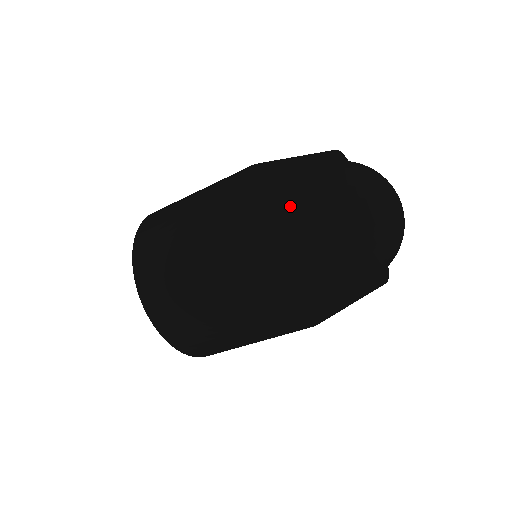
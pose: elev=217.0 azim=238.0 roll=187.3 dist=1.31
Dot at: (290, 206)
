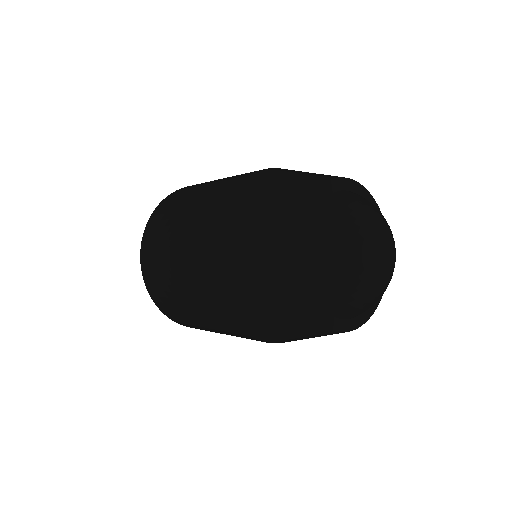
Dot at: (257, 292)
